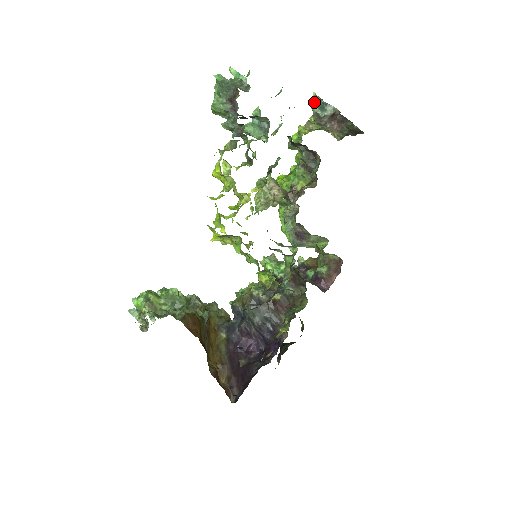
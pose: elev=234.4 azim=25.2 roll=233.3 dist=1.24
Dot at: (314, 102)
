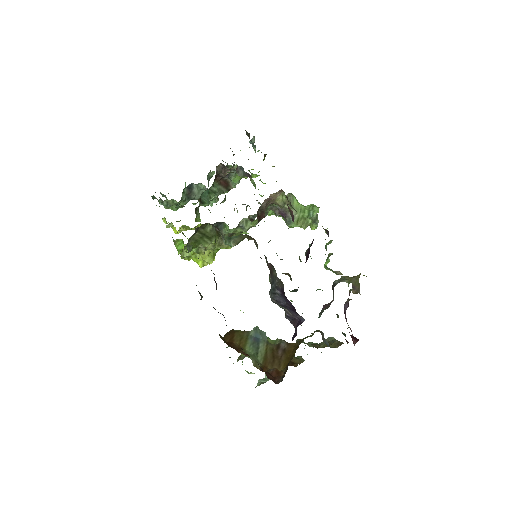
Dot at: (254, 149)
